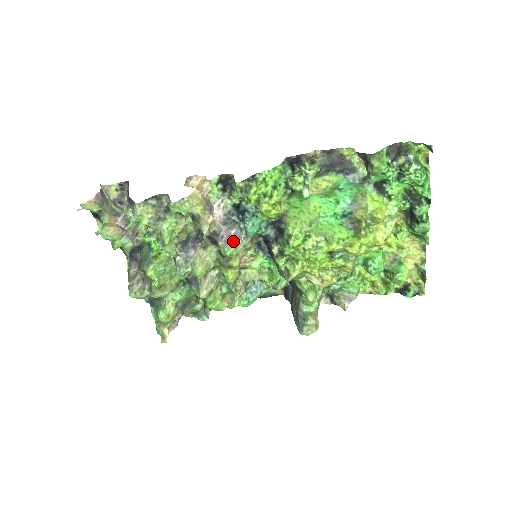
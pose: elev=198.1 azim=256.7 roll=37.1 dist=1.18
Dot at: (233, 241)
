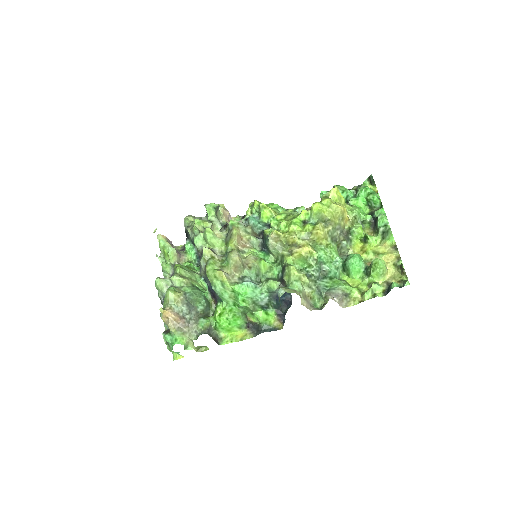
Dot at: occluded
